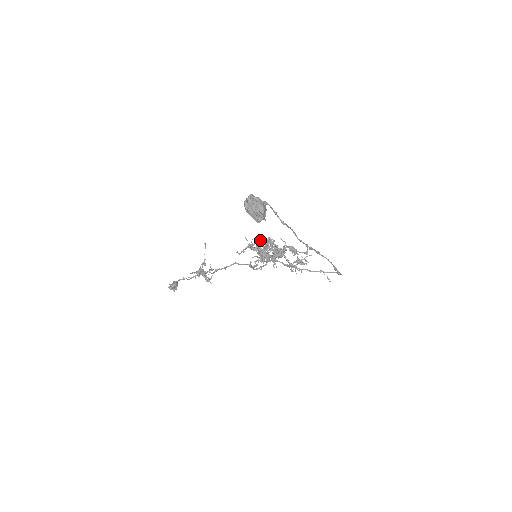
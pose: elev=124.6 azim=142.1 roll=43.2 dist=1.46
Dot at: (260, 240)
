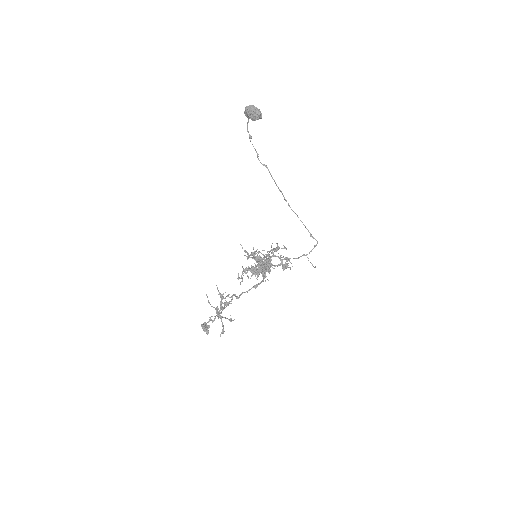
Dot at: (249, 255)
